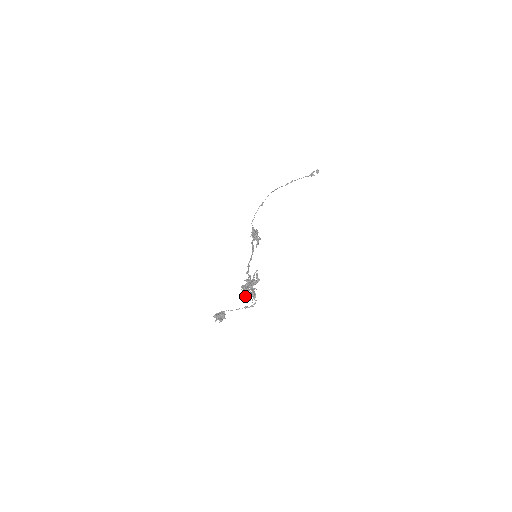
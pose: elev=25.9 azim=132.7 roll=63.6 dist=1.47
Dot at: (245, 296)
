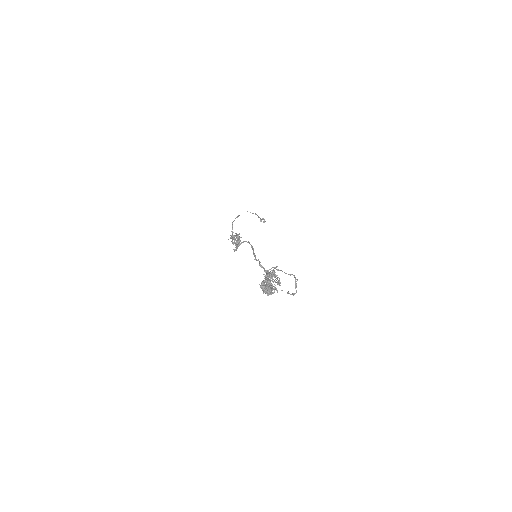
Dot at: (272, 284)
